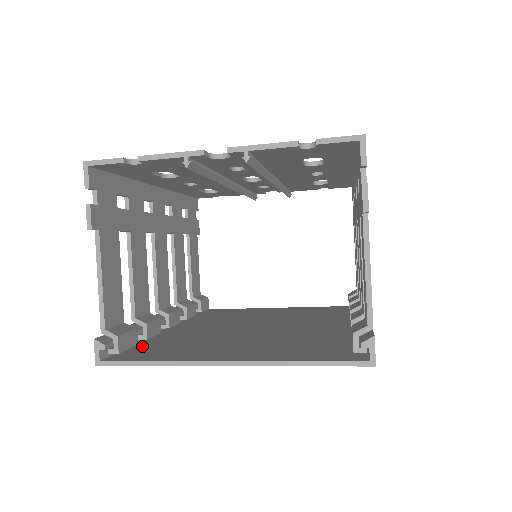
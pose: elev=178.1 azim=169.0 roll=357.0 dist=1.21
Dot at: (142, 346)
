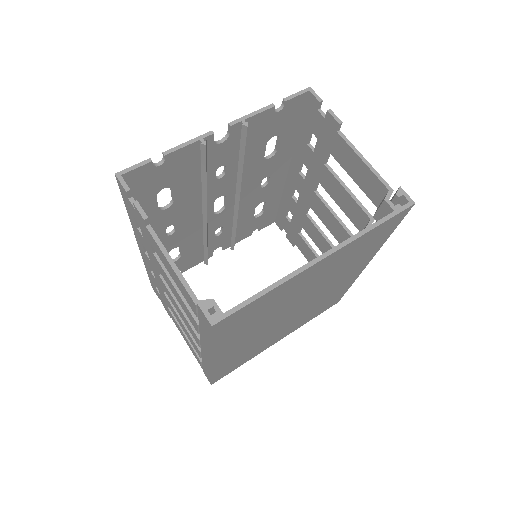
Dot at: occluded
